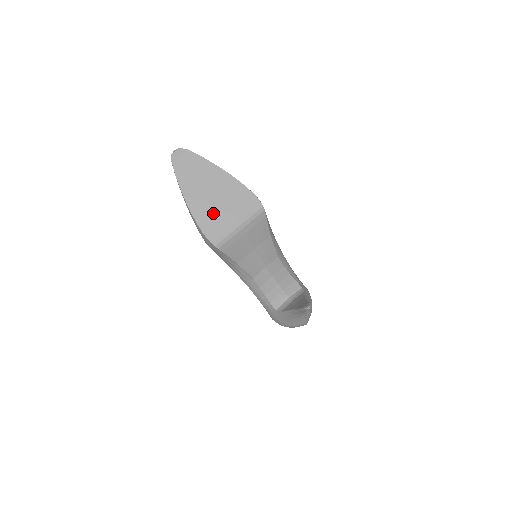
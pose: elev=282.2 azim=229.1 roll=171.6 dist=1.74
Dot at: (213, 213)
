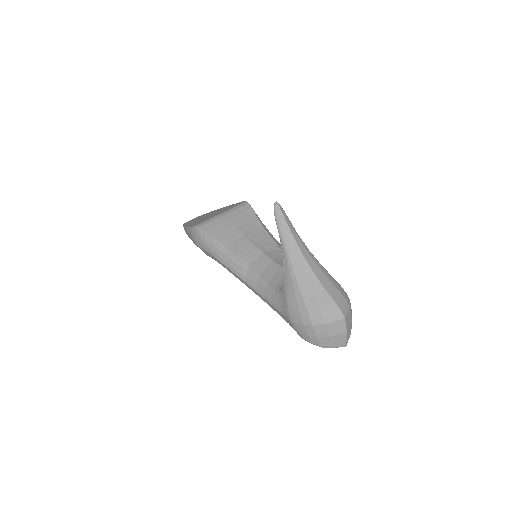
Dot at: occluded
